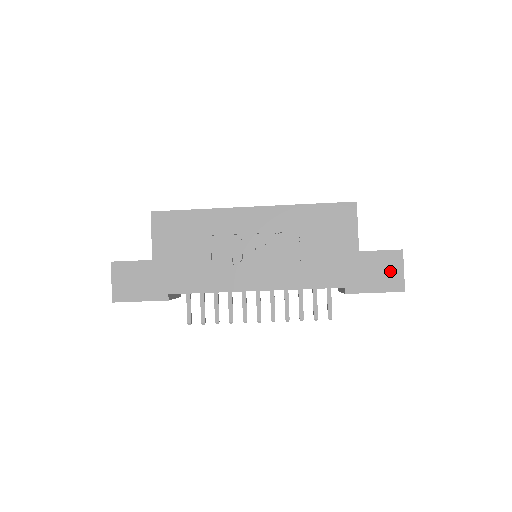
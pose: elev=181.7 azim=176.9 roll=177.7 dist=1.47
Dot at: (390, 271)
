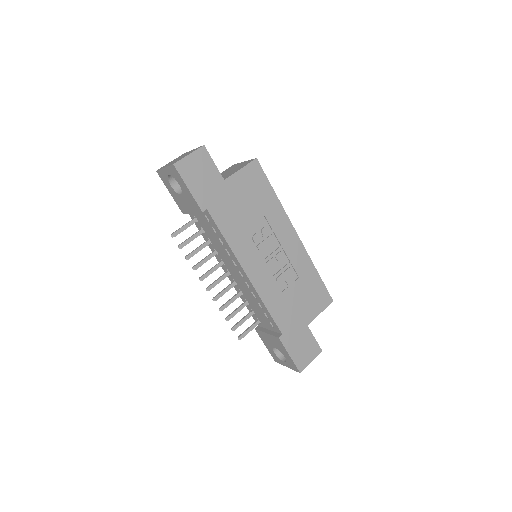
Dot at: (307, 354)
